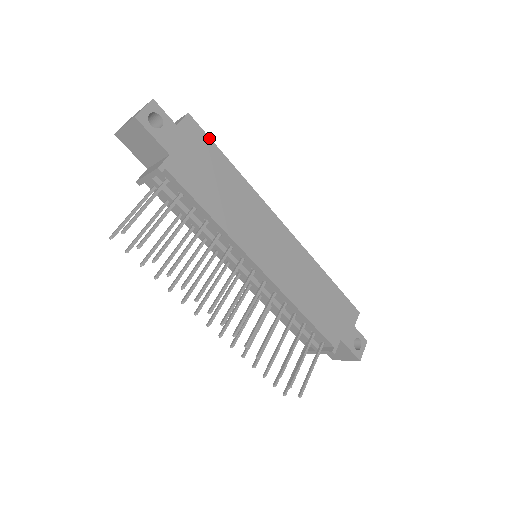
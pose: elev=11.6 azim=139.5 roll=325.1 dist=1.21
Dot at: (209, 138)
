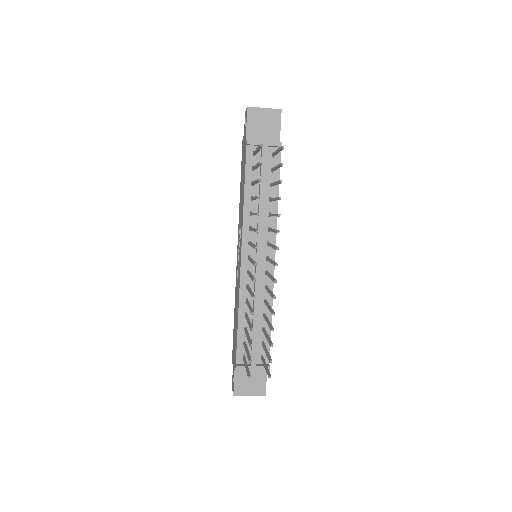
Dot at: occluded
